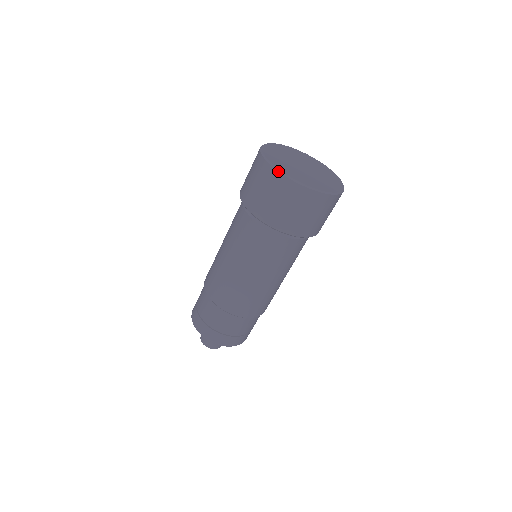
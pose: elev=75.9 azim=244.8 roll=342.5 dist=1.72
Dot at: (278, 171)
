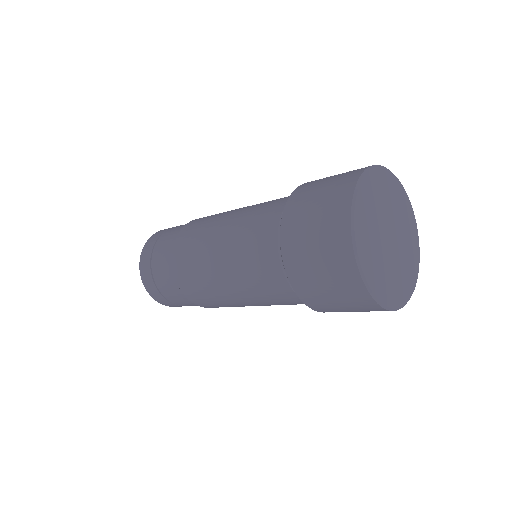
Dot at: (366, 287)
